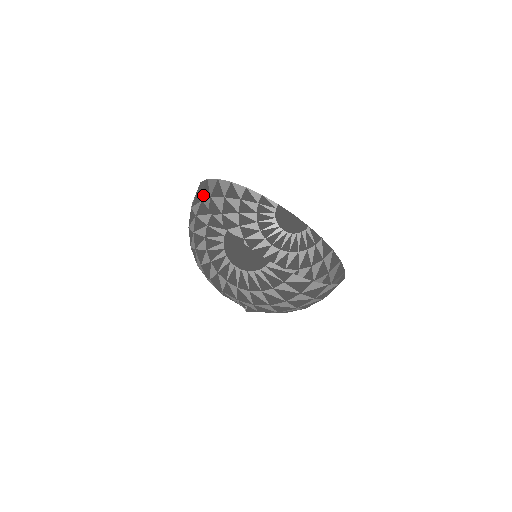
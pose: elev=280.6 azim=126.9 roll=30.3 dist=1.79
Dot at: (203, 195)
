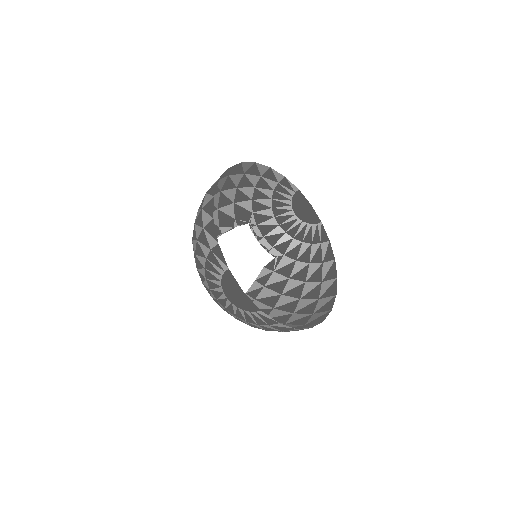
Dot at: (220, 178)
